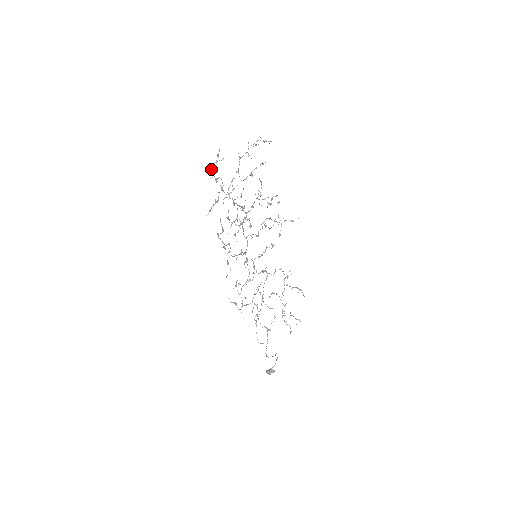
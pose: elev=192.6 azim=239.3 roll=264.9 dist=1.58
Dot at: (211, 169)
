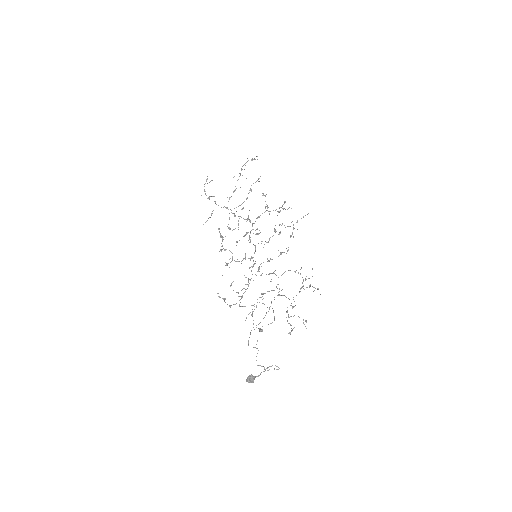
Dot at: (204, 191)
